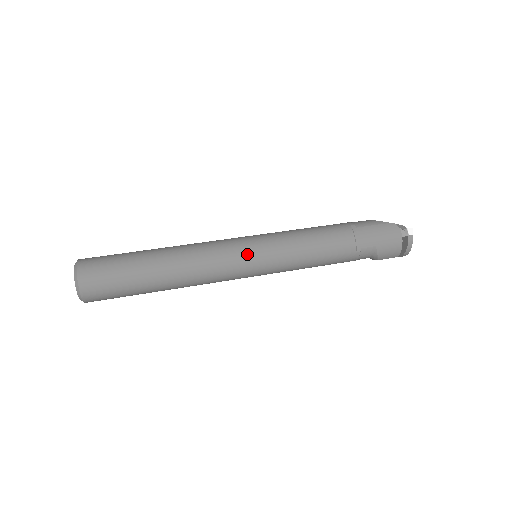
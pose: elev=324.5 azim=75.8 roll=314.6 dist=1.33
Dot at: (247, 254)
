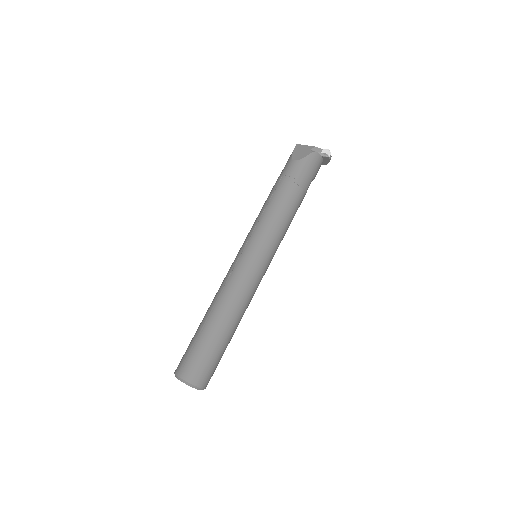
Dot at: (261, 268)
